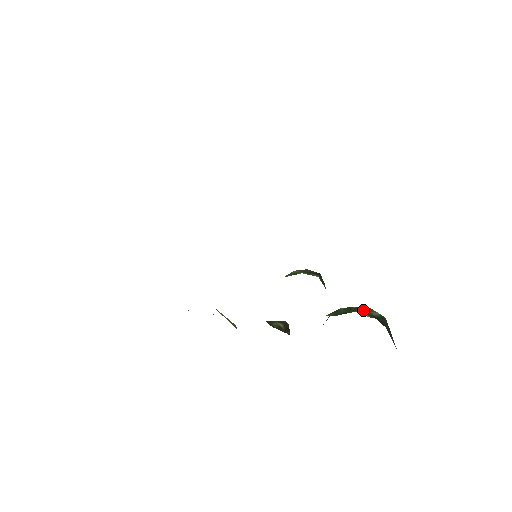
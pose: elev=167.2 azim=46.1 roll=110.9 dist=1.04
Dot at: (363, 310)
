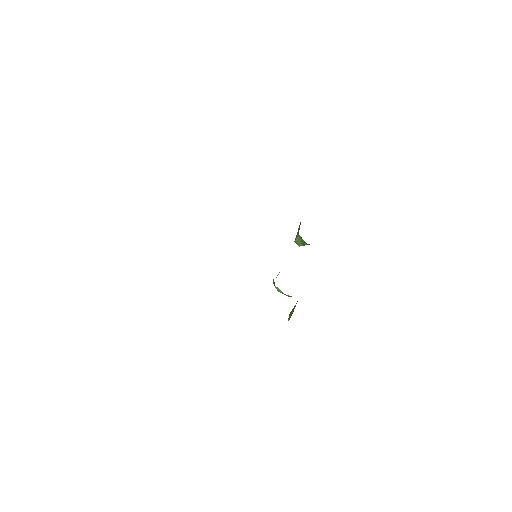
Dot at: occluded
